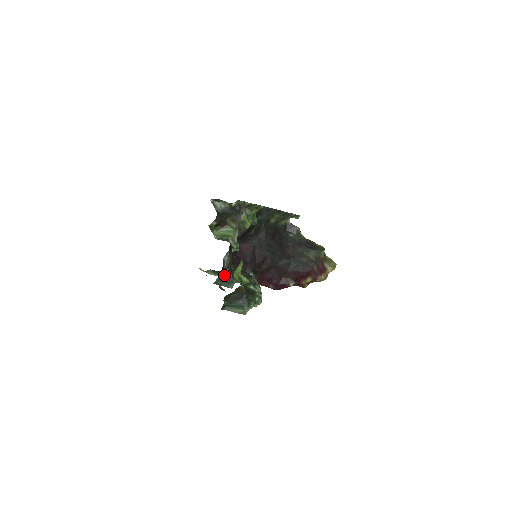
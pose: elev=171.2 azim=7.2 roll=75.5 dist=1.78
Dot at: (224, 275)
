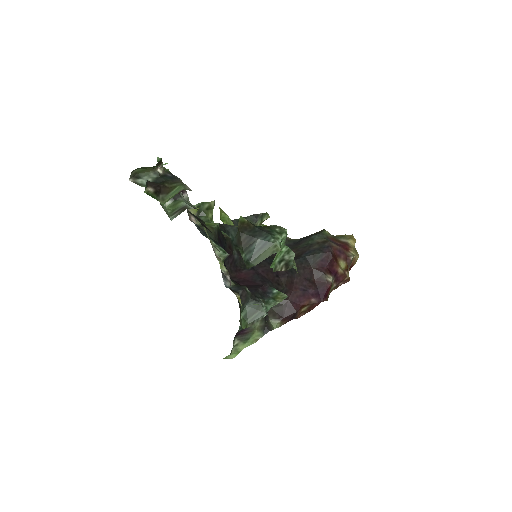
Dot at: (244, 305)
